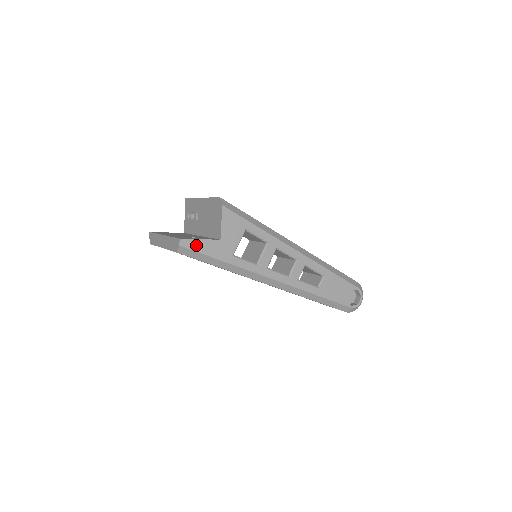
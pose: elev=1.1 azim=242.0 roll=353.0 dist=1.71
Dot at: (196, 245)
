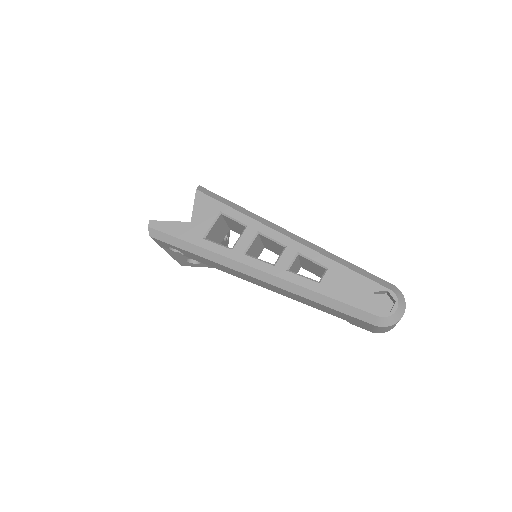
Dot at: (165, 227)
